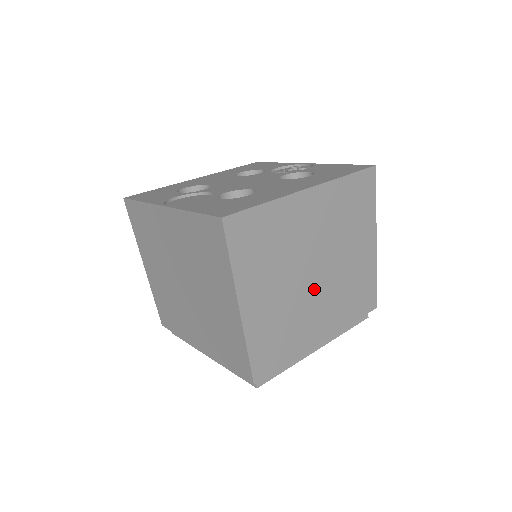
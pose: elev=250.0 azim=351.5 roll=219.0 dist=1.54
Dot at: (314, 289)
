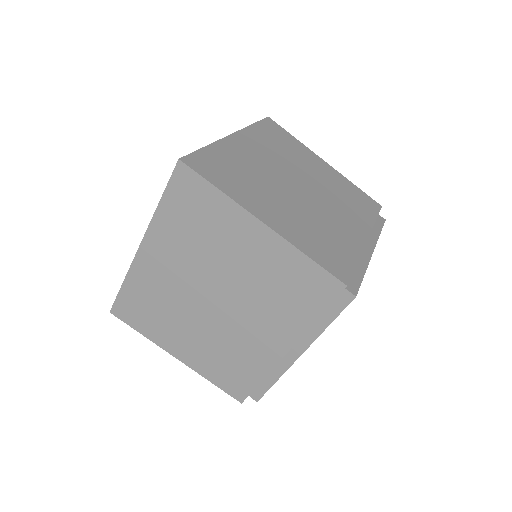
Dot at: (313, 200)
